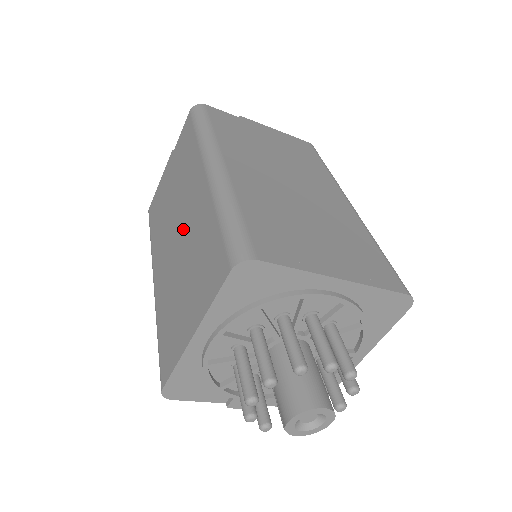
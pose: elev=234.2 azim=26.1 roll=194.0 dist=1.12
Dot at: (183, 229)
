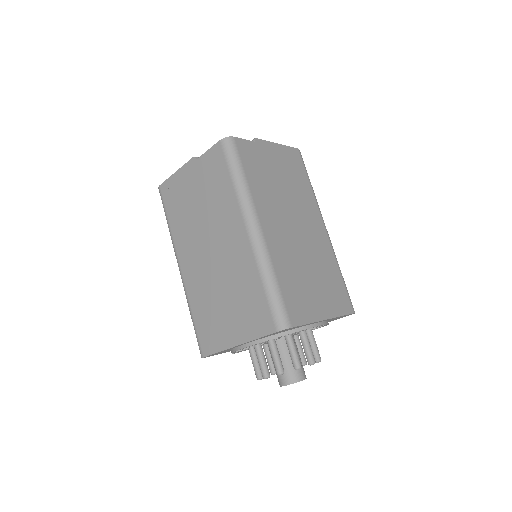
Dot at: (219, 256)
